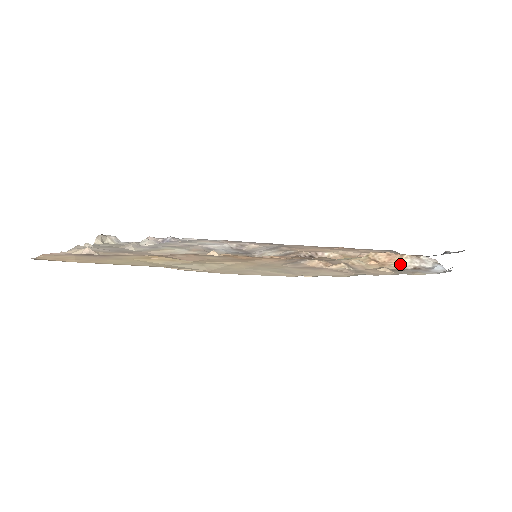
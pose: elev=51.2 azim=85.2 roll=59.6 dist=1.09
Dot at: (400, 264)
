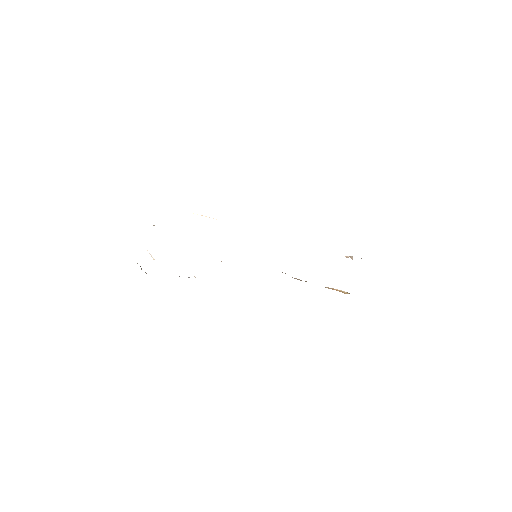
Dot at: (346, 256)
